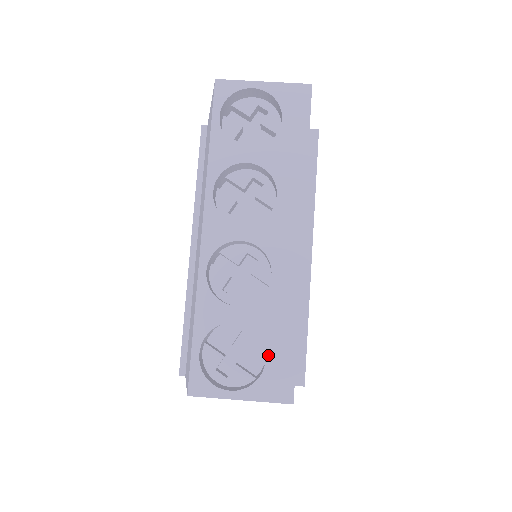
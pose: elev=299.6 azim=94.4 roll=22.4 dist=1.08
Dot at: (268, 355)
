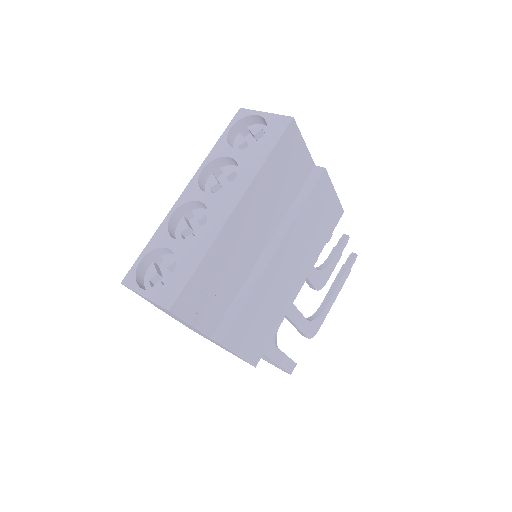
Dot at: (174, 275)
